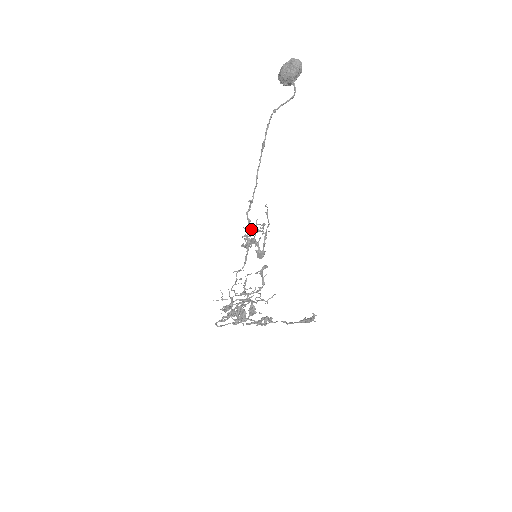
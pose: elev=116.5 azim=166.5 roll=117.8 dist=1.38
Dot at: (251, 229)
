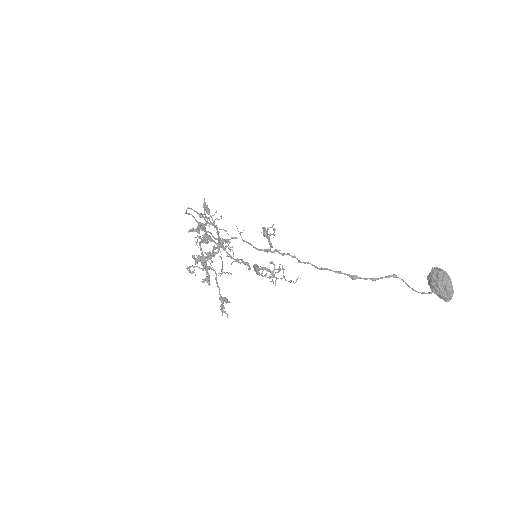
Dot at: (274, 264)
